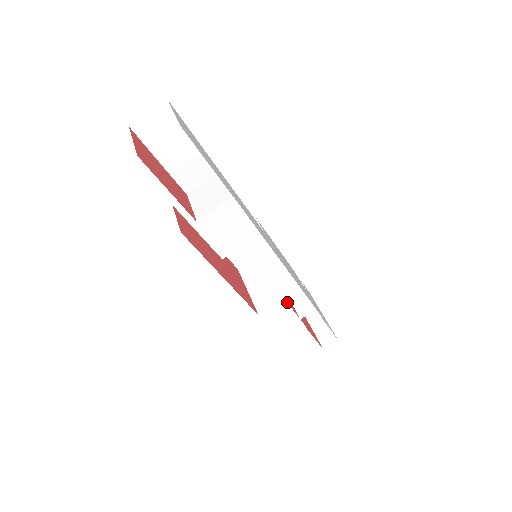
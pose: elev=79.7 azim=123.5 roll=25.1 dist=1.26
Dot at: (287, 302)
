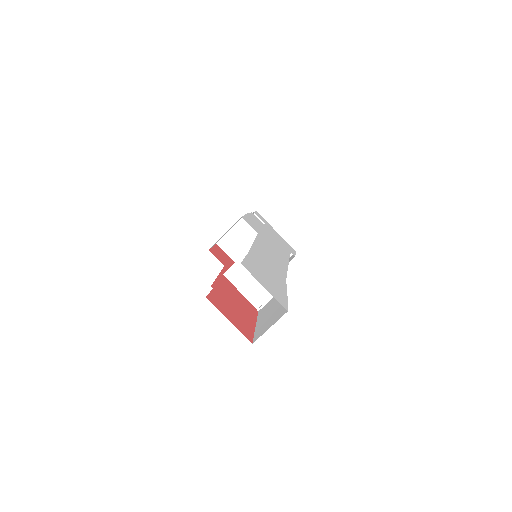
Dot at: occluded
